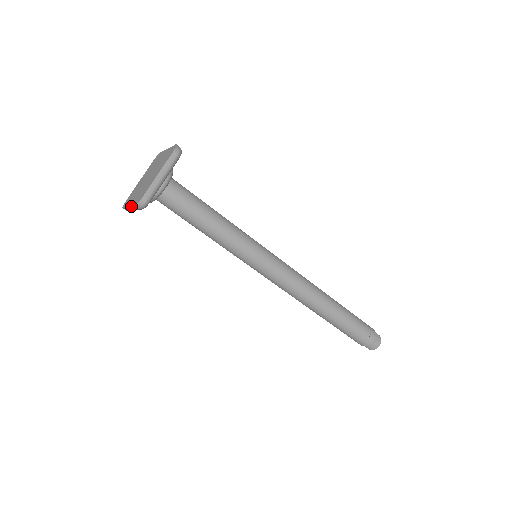
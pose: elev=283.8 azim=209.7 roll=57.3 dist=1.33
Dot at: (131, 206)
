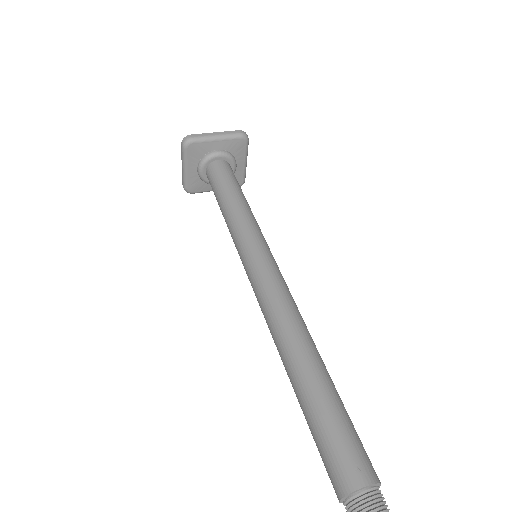
Dot at: (182, 154)
